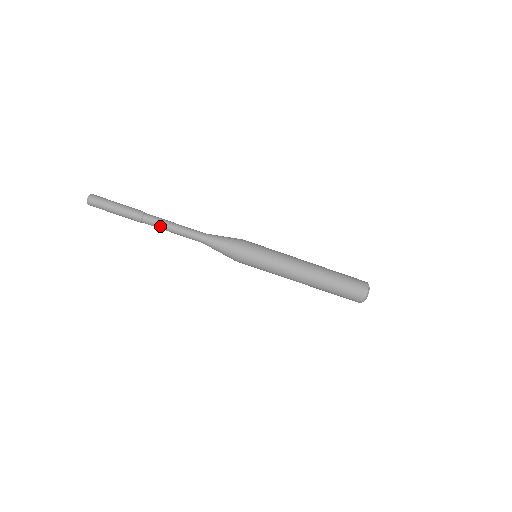
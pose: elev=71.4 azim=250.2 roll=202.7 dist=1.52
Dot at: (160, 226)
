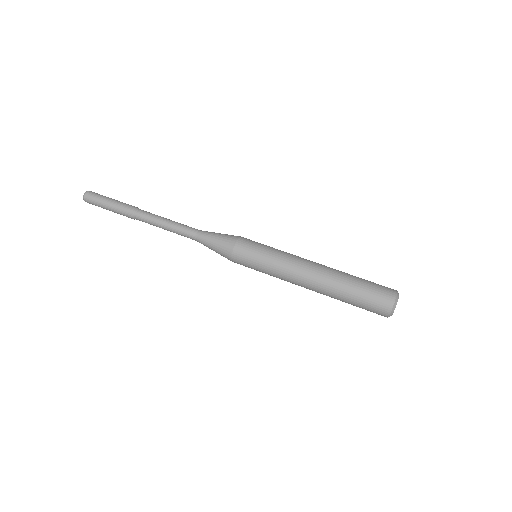
Dot at: (155, 215)
